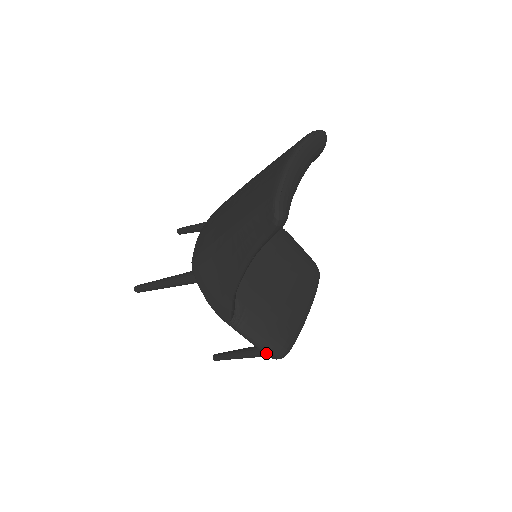
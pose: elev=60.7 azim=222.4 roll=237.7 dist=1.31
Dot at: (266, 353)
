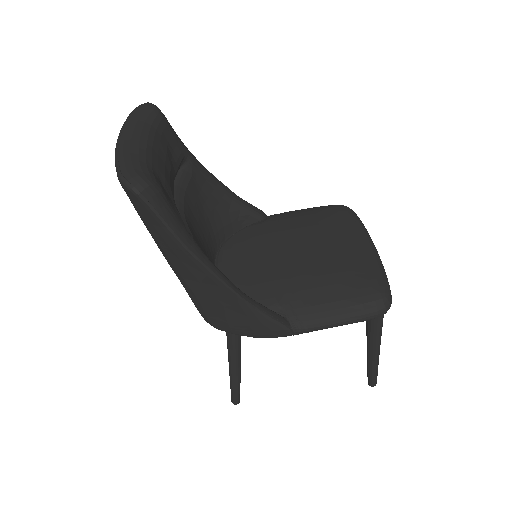
Dot at: (364, 318)
